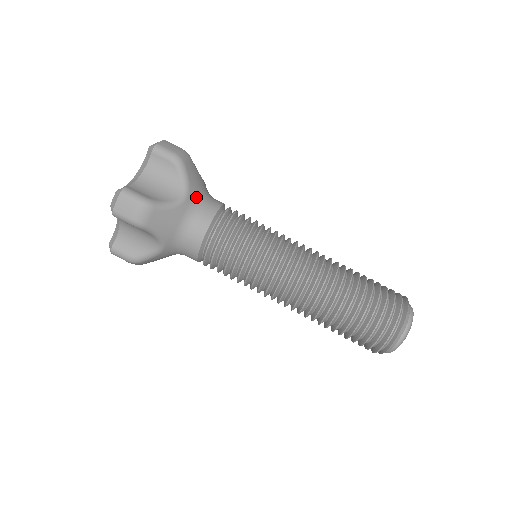
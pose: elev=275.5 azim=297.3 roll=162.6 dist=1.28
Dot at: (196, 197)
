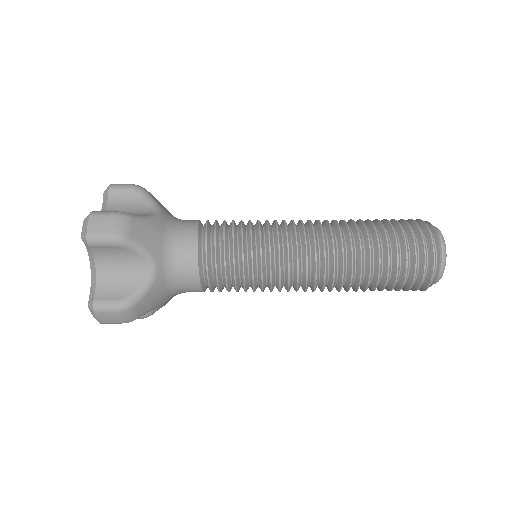
Dot at: occluded
